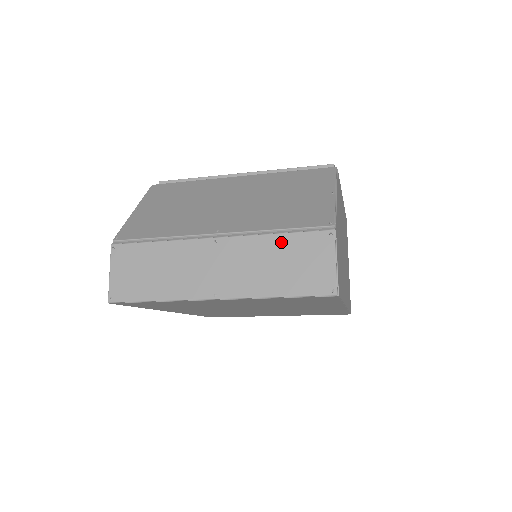
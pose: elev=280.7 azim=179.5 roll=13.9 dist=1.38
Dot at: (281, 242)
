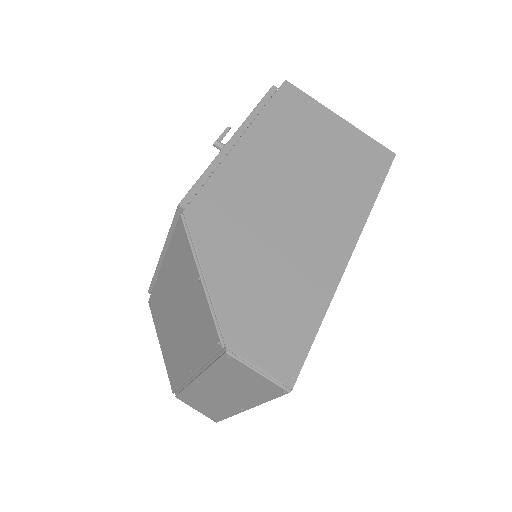
Dot at: (218, 371)
